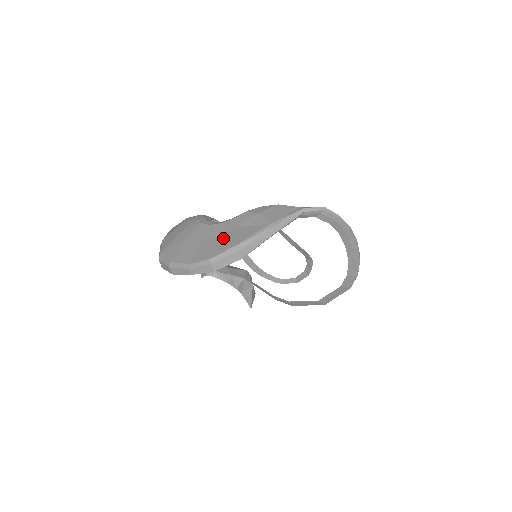
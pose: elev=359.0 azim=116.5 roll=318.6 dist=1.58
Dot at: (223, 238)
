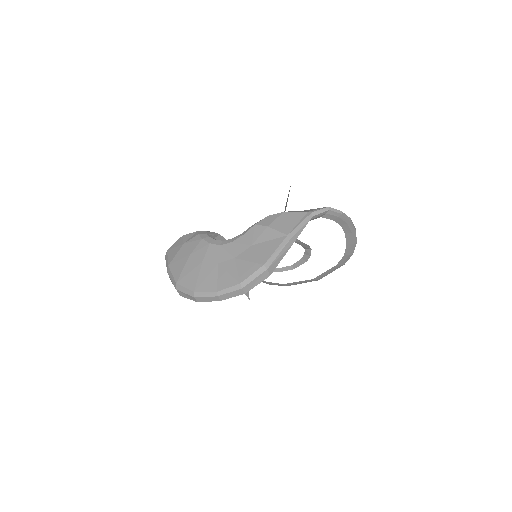
Dot at: (244, 259)
